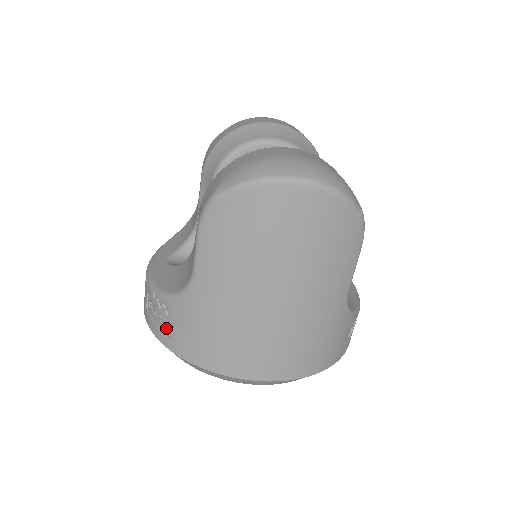
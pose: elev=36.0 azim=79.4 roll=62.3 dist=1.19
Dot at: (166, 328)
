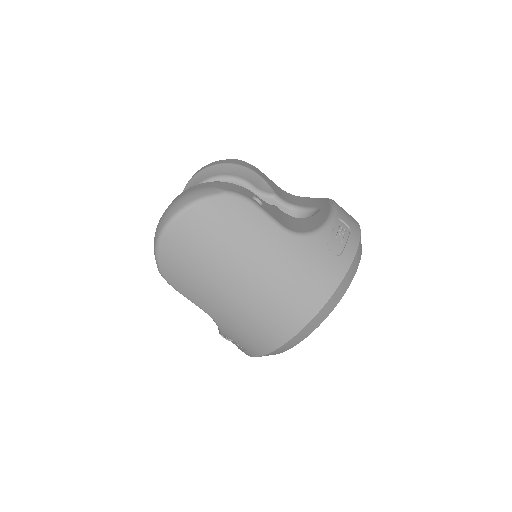
Dot at: (242, 348)
